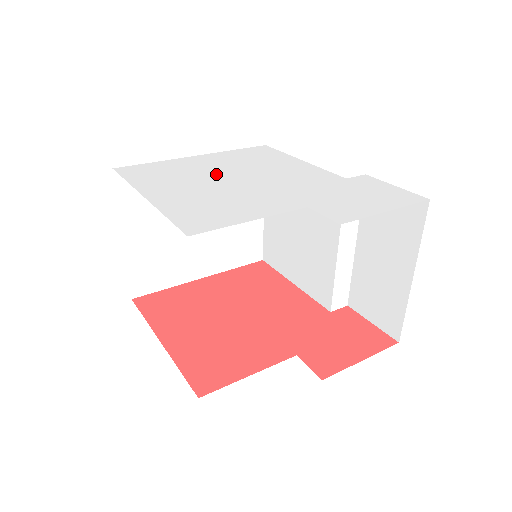
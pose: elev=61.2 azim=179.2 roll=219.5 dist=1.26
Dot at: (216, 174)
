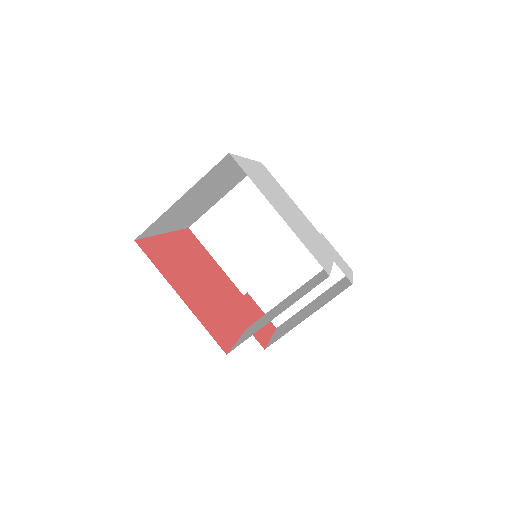
Dot at: (279, 198)
